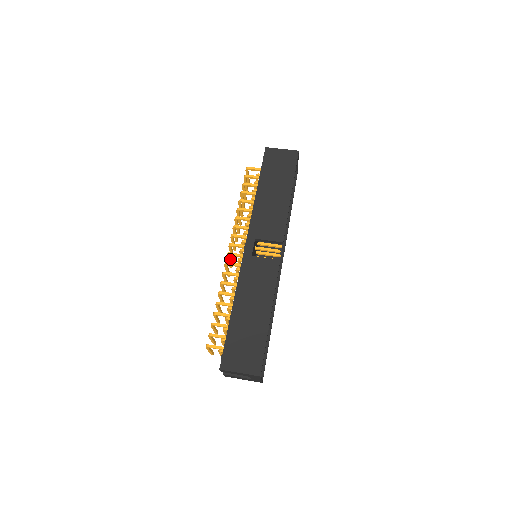
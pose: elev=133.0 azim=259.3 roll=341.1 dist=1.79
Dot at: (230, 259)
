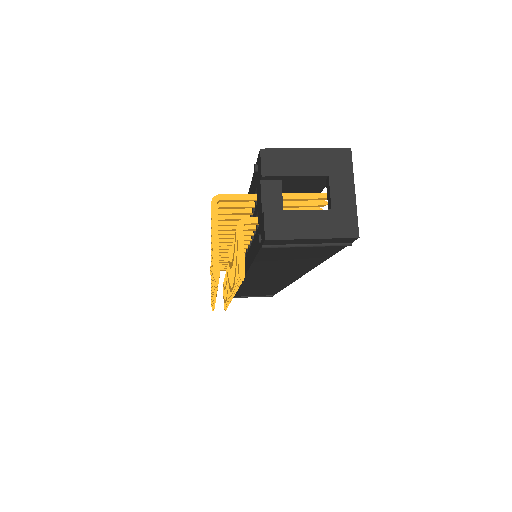
Dot at: occluded
